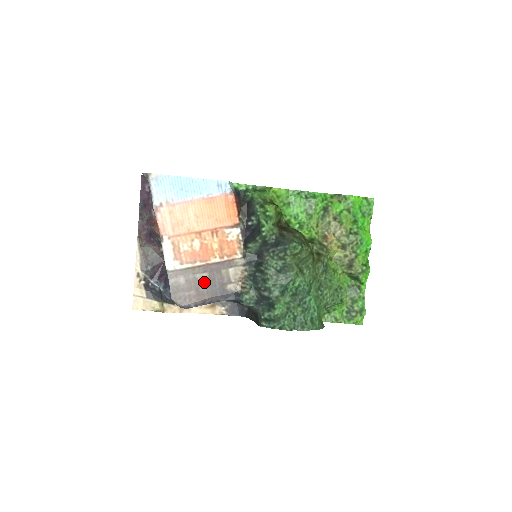
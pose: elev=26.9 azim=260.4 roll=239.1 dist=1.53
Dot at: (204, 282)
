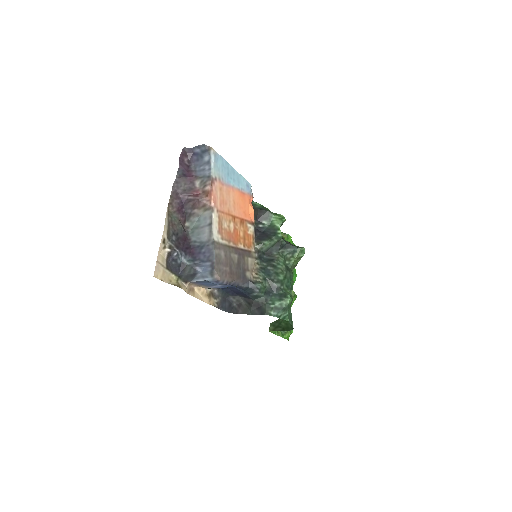
Dot at: (235, 262)
